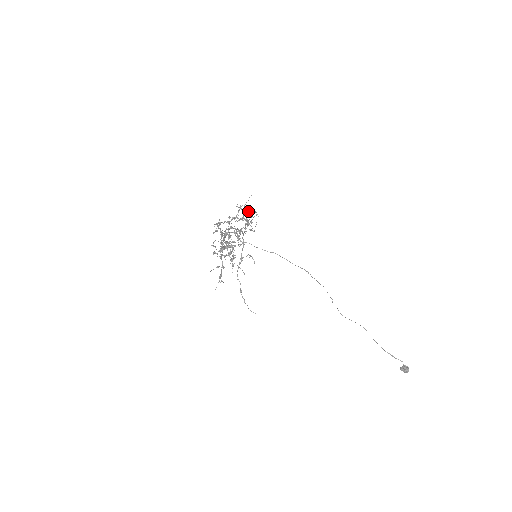
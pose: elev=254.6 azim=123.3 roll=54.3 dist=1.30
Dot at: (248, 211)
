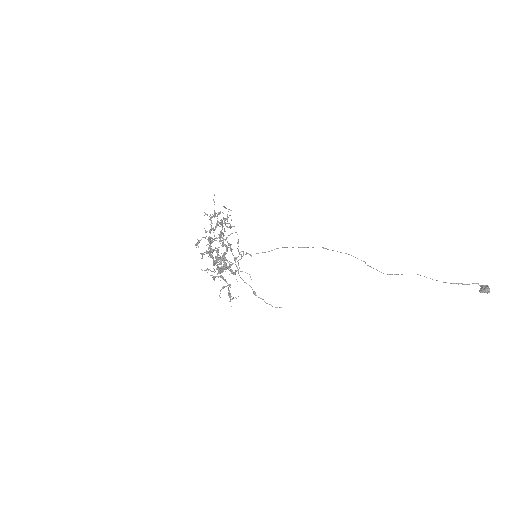
Dot at: (218, 212)
